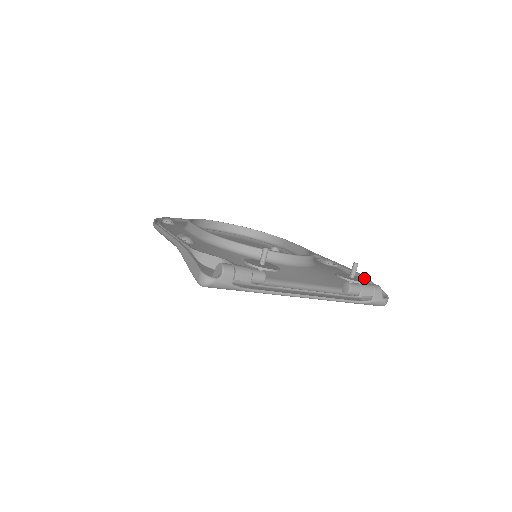
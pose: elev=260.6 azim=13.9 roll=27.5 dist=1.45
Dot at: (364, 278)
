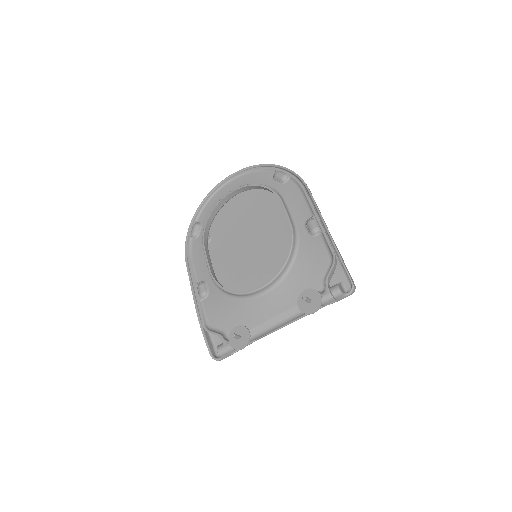
Dot at: occluded
